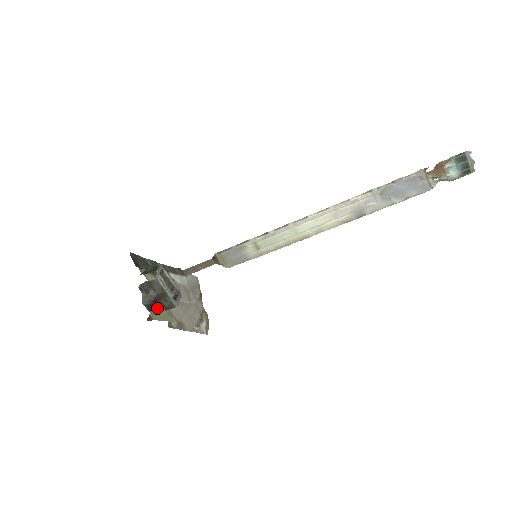
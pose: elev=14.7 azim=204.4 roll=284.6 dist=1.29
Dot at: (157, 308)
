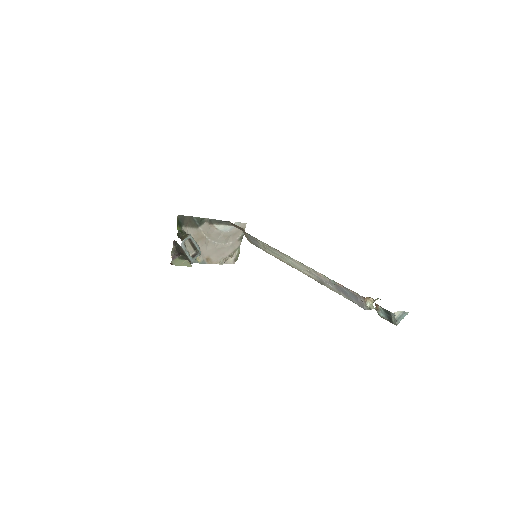
Dot at: (179, 258)
